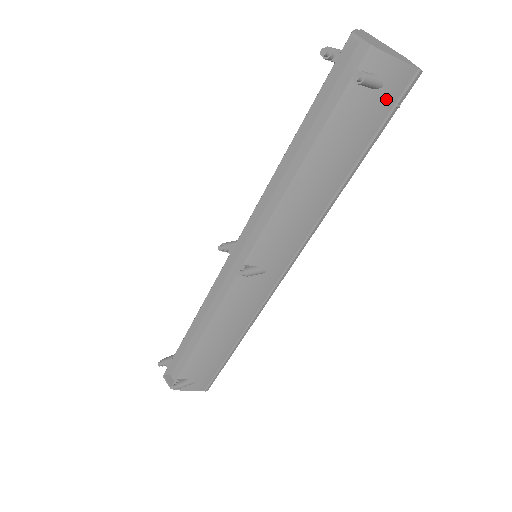
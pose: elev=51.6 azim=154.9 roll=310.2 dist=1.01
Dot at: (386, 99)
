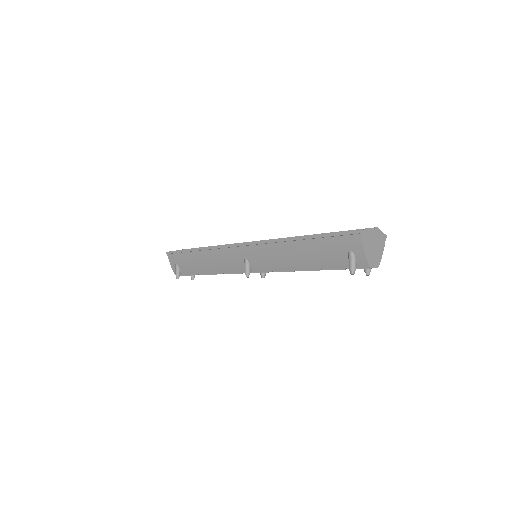
Dot at: occluded
